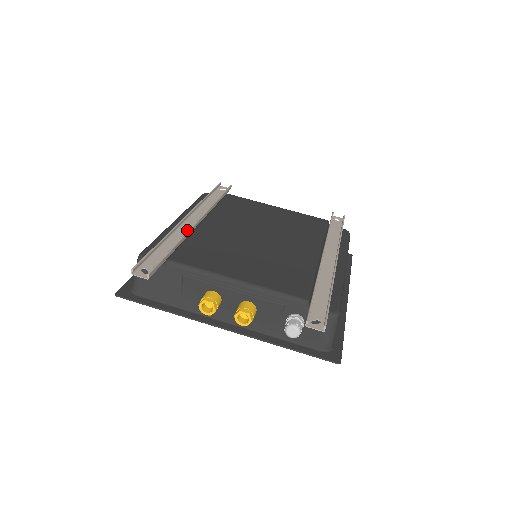
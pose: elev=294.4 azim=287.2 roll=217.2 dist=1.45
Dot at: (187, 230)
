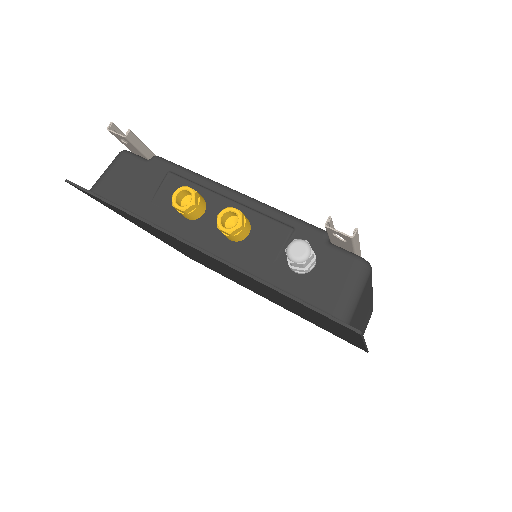
Dot at: occluded
